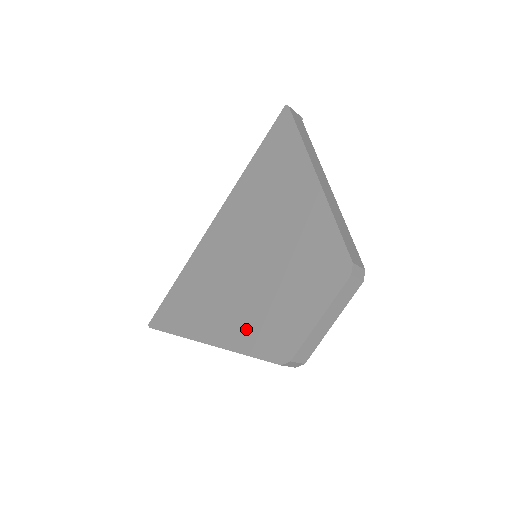
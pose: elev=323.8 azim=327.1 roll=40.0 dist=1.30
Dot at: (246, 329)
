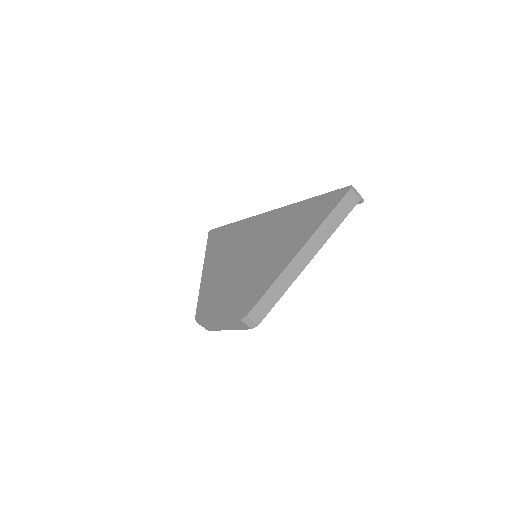
Dot at: (210, 286)
